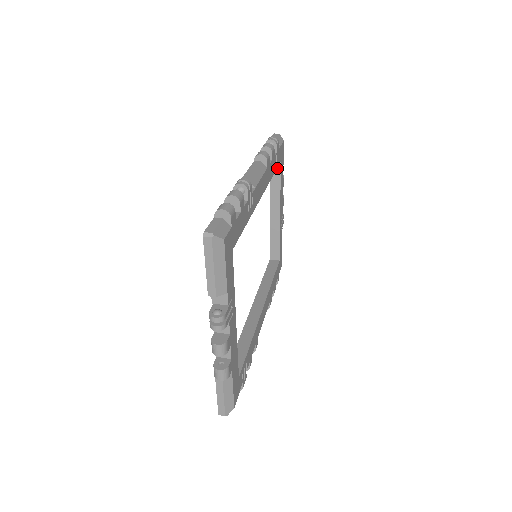
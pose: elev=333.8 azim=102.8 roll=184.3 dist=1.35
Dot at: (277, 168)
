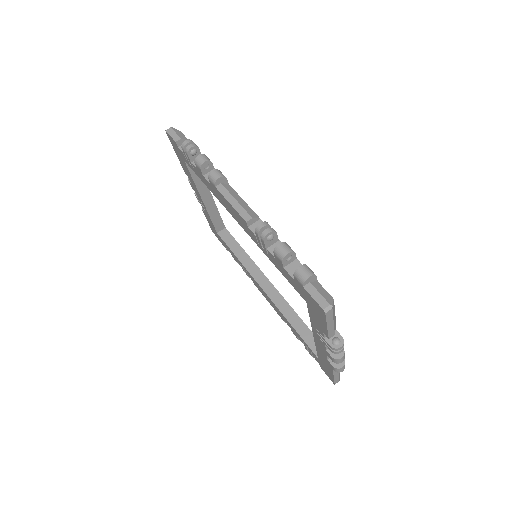
Dot at: occluded
